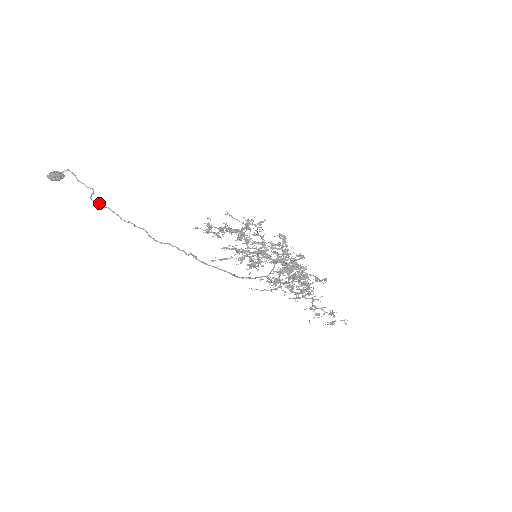
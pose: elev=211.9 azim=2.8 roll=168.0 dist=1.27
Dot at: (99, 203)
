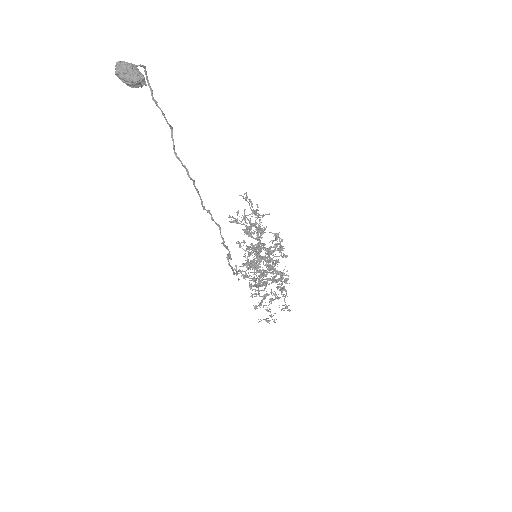
Dot at: (187, 169)
